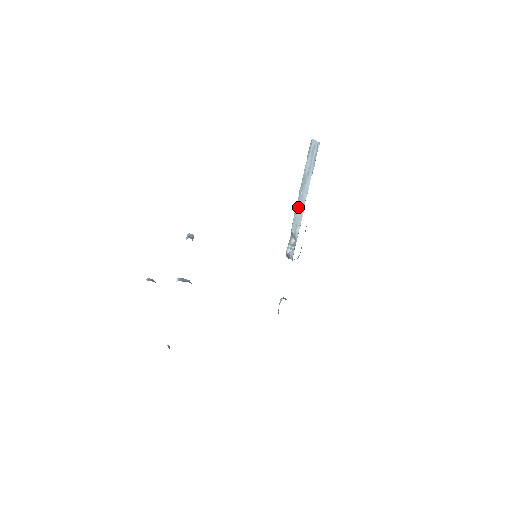
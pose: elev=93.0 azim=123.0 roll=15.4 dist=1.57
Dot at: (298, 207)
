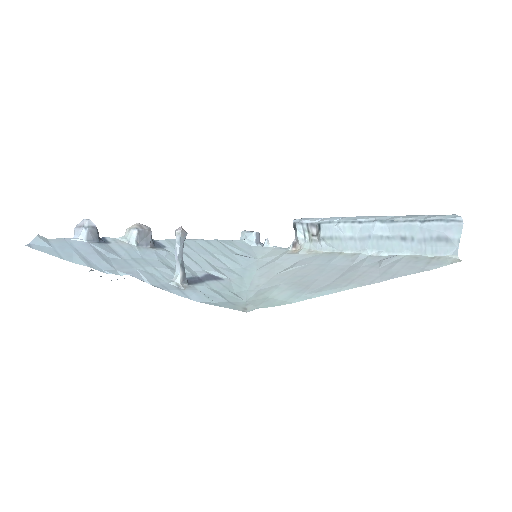
Dot at: (353, 232)
